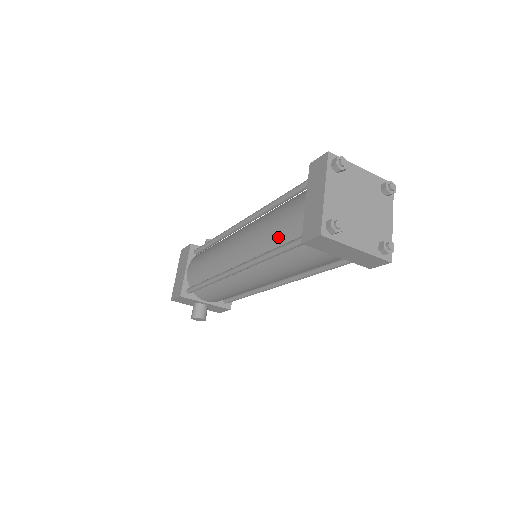
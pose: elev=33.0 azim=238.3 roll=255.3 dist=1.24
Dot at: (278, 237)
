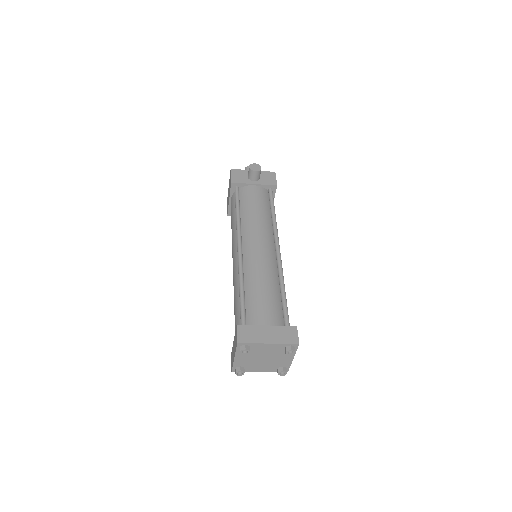
Dot at: occluded
